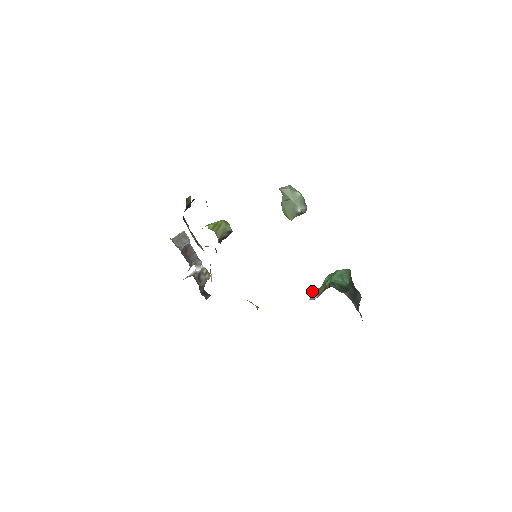
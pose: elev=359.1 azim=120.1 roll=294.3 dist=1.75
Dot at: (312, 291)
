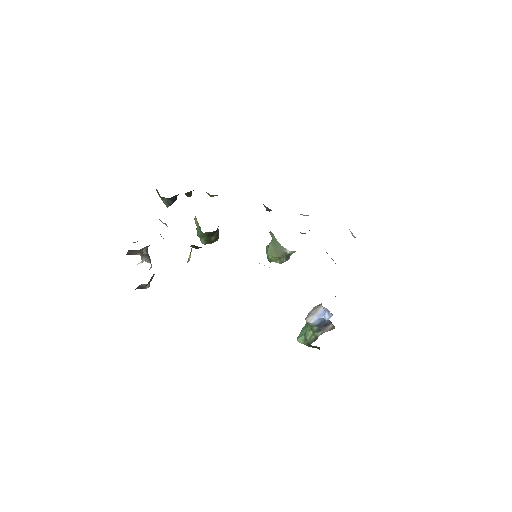
Dot at: occluded
